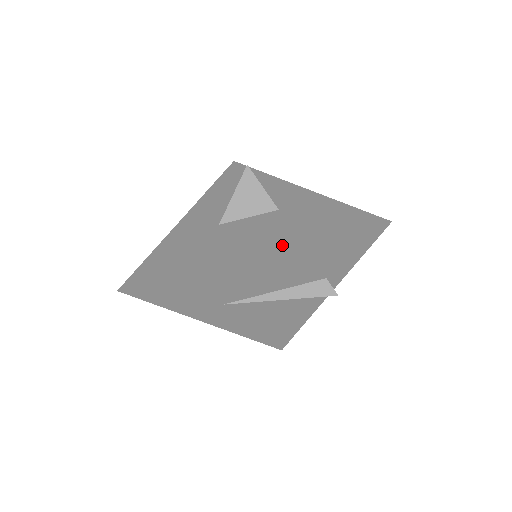
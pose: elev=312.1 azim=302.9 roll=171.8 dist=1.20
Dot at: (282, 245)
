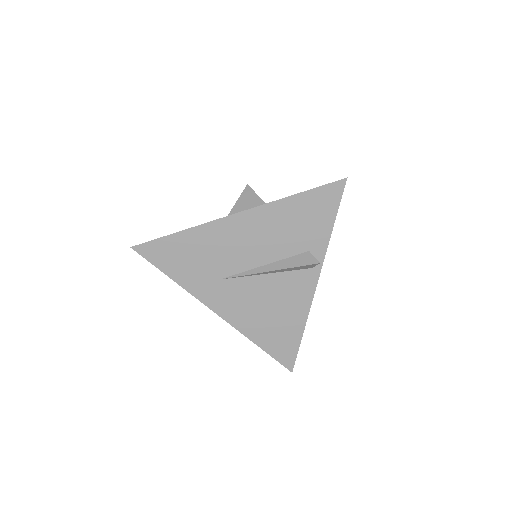
Dot at: (260, 206)
